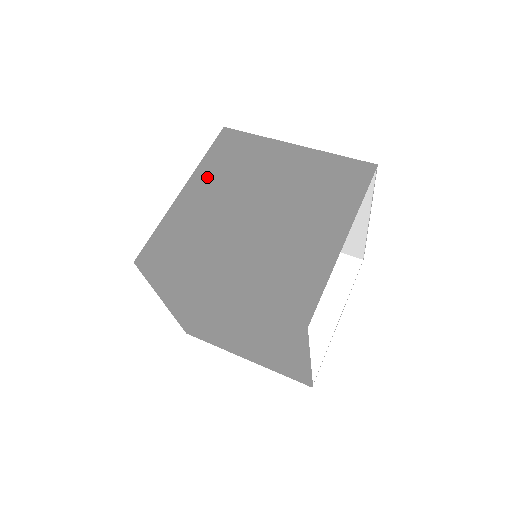
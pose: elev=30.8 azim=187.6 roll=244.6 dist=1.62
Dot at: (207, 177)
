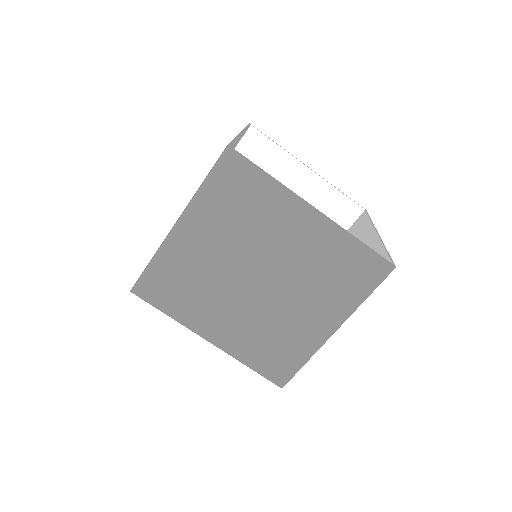
Dot at: occluded
